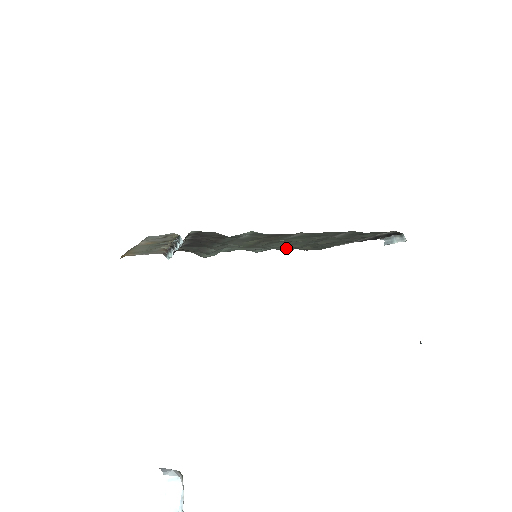
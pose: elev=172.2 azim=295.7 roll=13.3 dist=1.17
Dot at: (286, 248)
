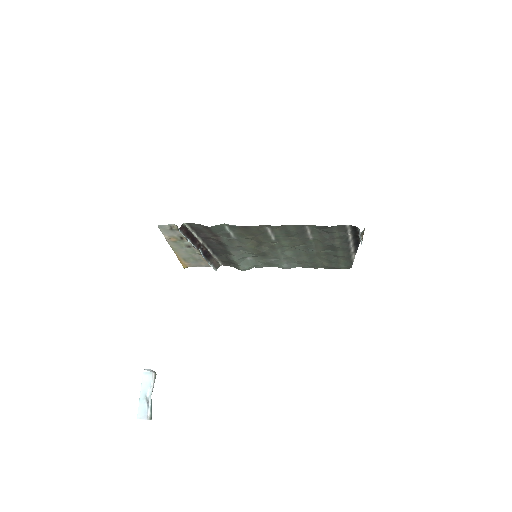
Dot at: (307, 265)
